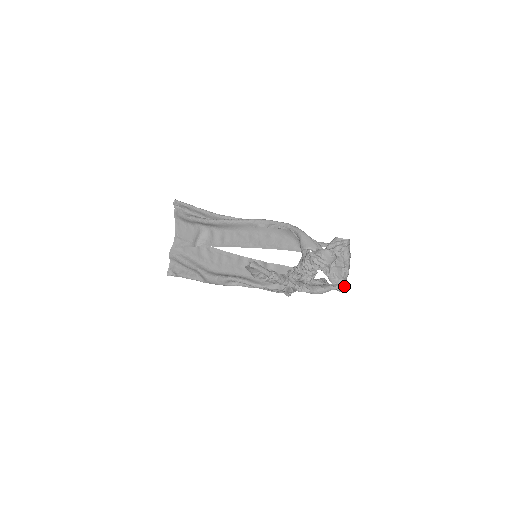
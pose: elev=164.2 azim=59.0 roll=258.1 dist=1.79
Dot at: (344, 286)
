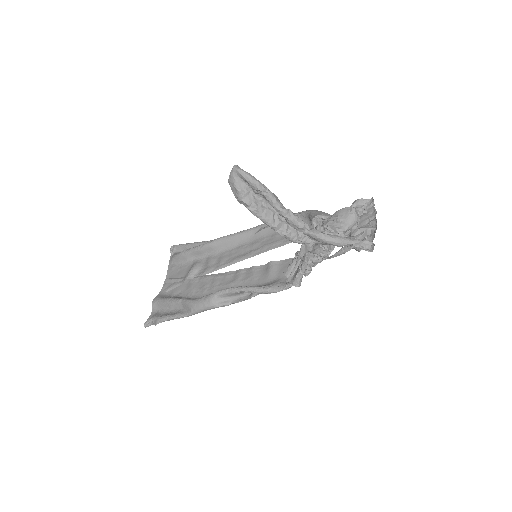
Dot at: (372, 247)
